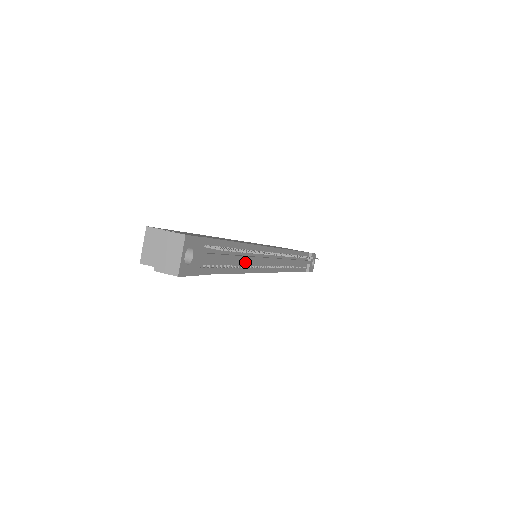
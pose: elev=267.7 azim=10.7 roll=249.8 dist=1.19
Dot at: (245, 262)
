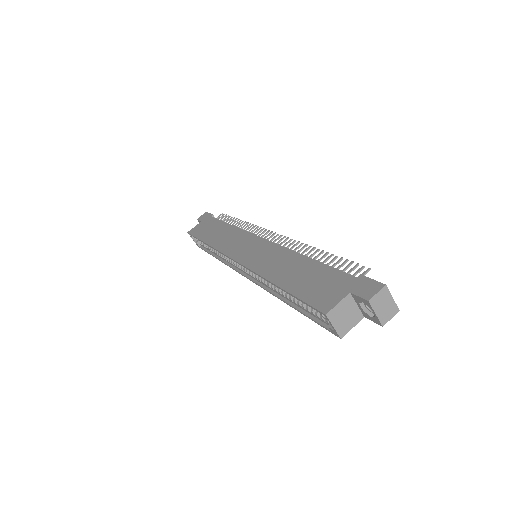
Dot at: occluded
